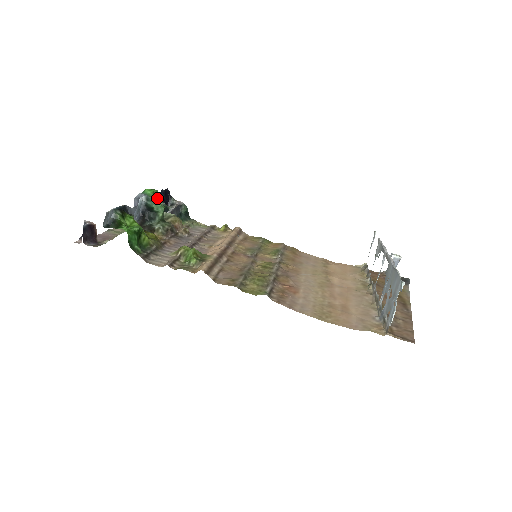
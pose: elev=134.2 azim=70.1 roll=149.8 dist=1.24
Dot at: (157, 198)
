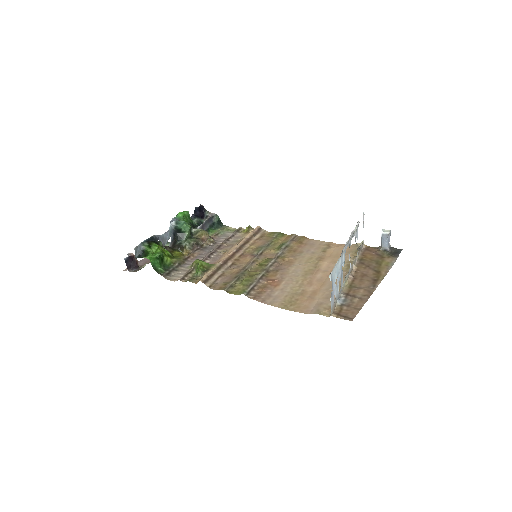
Dot at: (189, 217)
